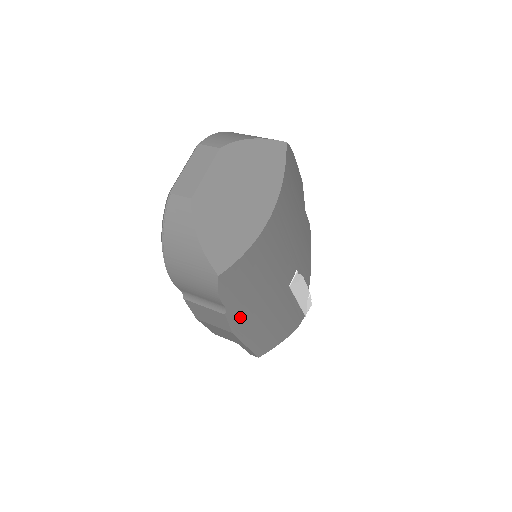
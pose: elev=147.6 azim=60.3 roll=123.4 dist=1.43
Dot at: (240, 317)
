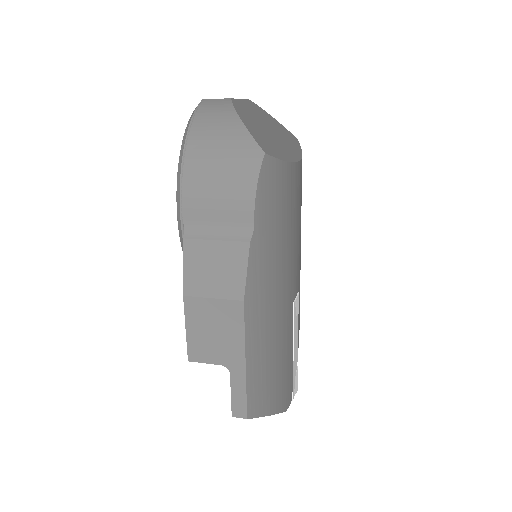
Dot at: (258, 274)
